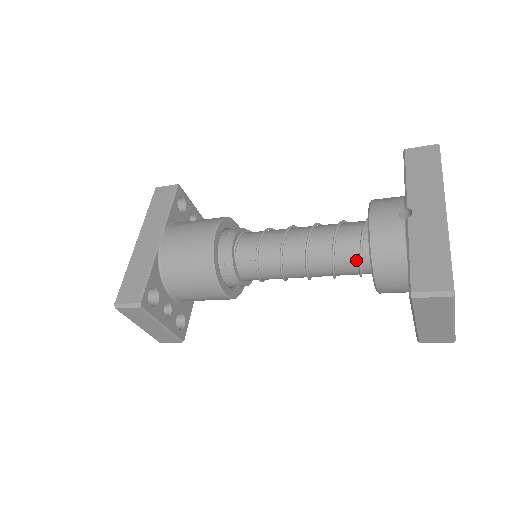
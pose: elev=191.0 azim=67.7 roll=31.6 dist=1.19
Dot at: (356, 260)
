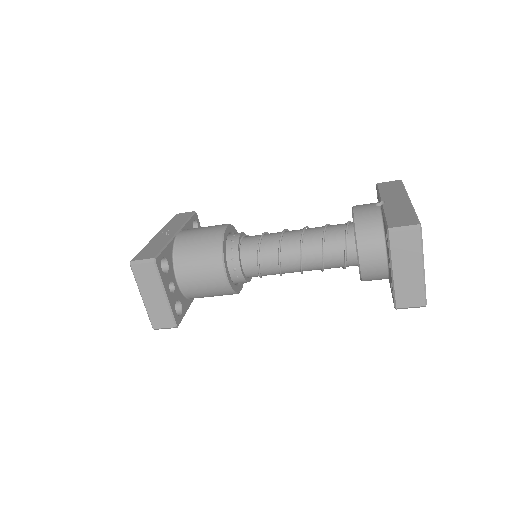
Dot at: (342, 243)
